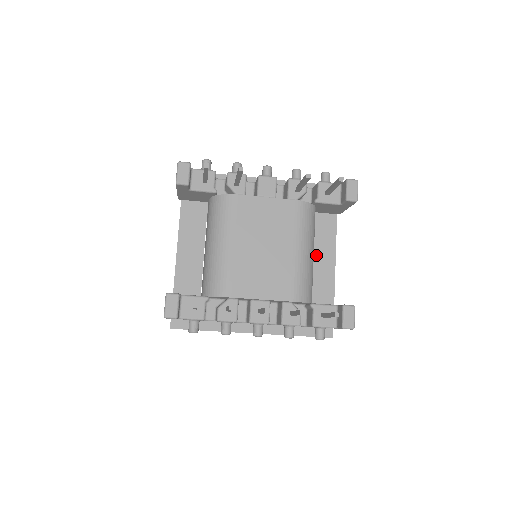
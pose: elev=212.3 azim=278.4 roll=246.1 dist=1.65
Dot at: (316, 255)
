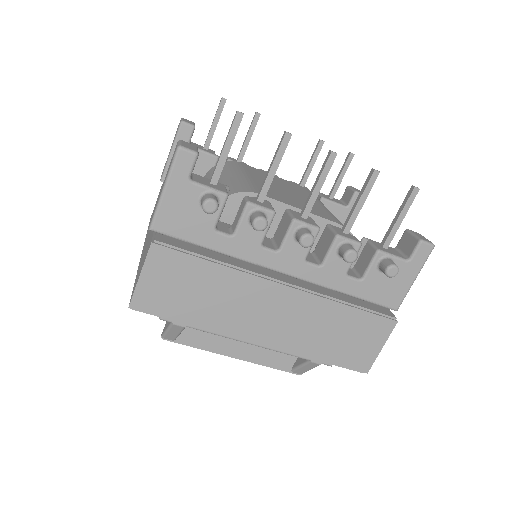
Dot at: occluded
